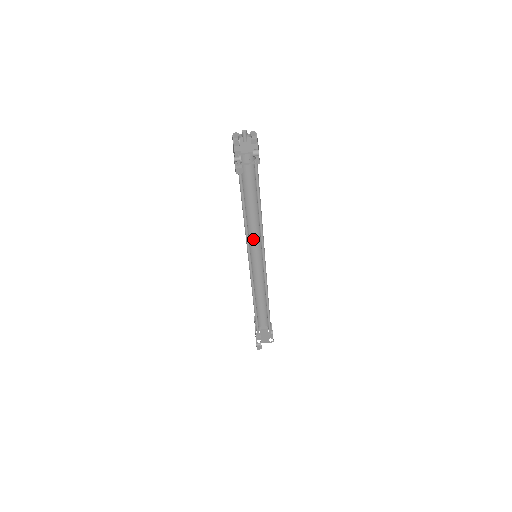
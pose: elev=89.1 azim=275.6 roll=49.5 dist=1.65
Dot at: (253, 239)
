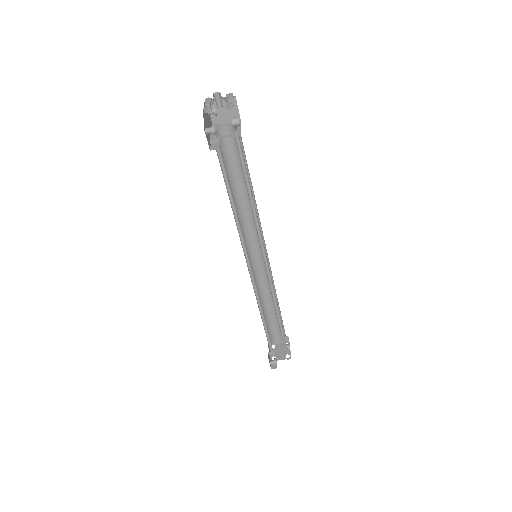
Dot at: (250, 235)
